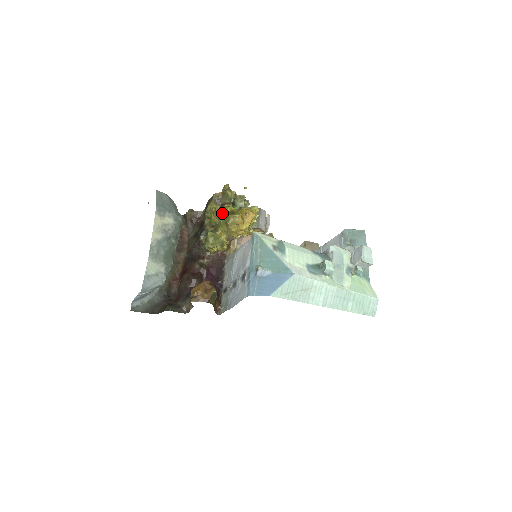
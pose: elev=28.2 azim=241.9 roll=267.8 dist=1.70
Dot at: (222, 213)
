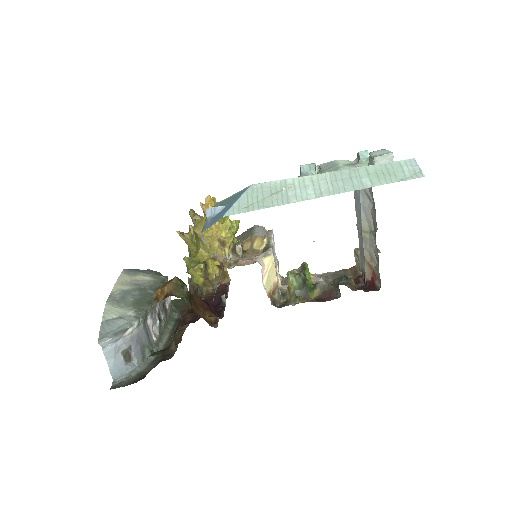
Dot at: (190, 231)
